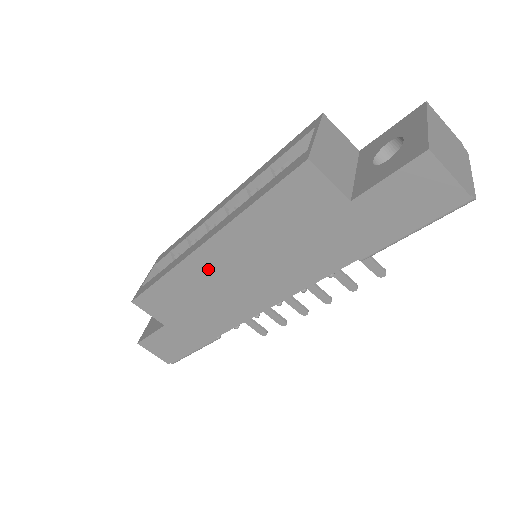
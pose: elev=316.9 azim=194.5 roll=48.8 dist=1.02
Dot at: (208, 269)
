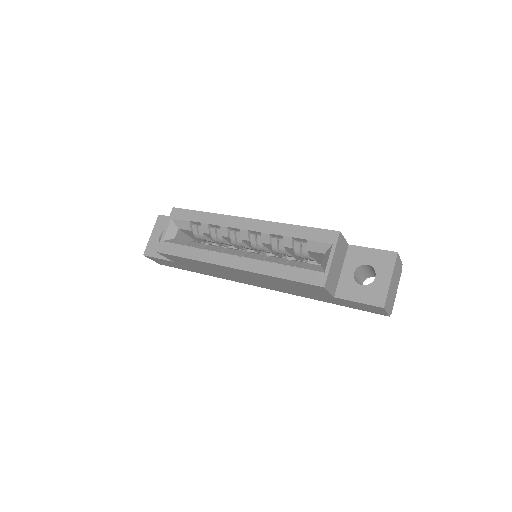
Dot at: (228, 270)
